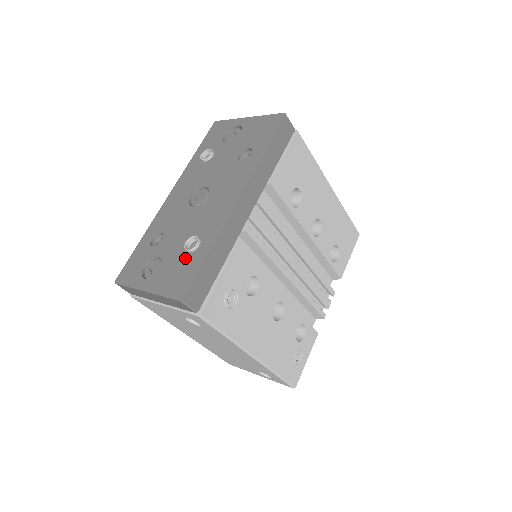
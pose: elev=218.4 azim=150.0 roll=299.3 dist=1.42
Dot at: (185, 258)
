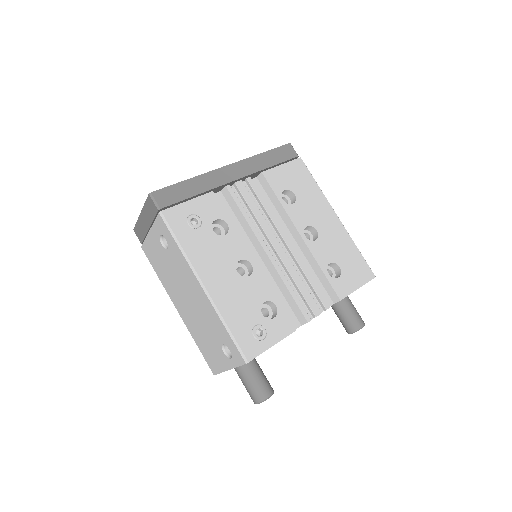
Dot at: occluded
